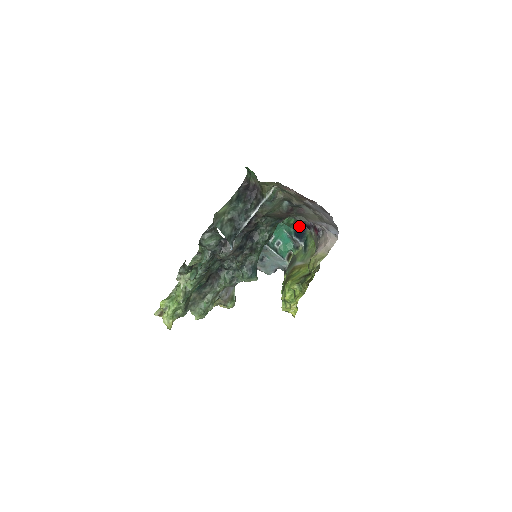
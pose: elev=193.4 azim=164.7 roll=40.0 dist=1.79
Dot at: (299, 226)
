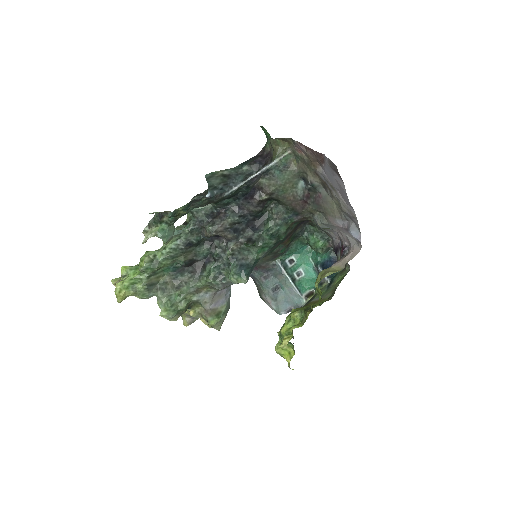
Dot at: (331, 260)
